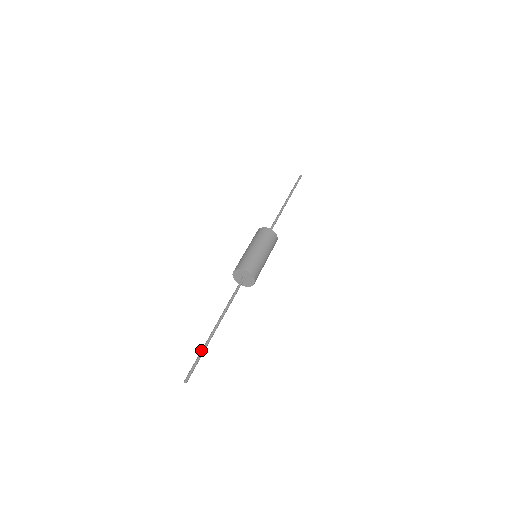
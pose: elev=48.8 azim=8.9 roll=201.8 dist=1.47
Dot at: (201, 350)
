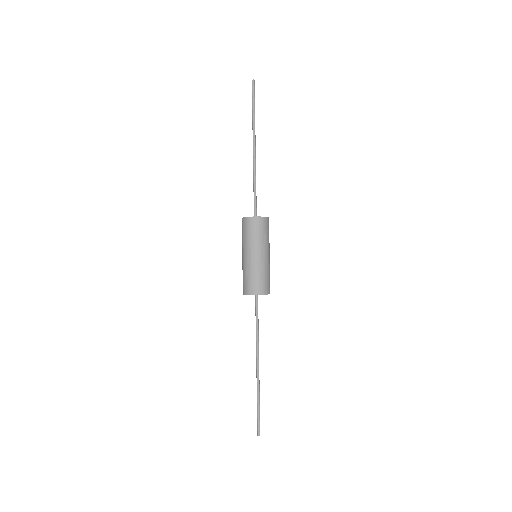
Dot at: occluded
